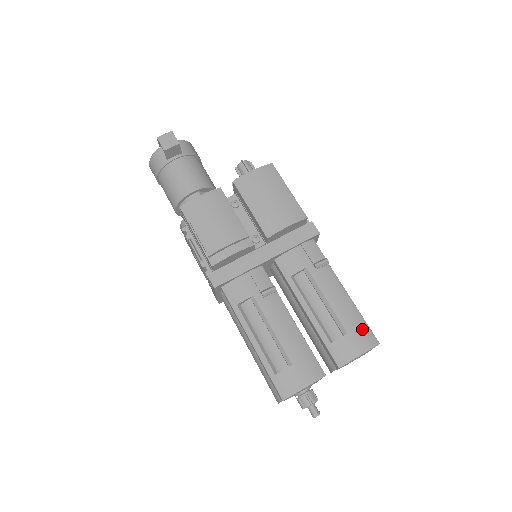
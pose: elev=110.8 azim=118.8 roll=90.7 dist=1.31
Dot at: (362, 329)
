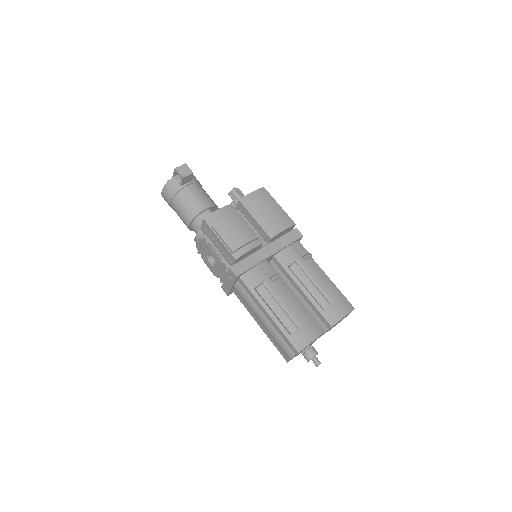
Dot at: (342, 299)
